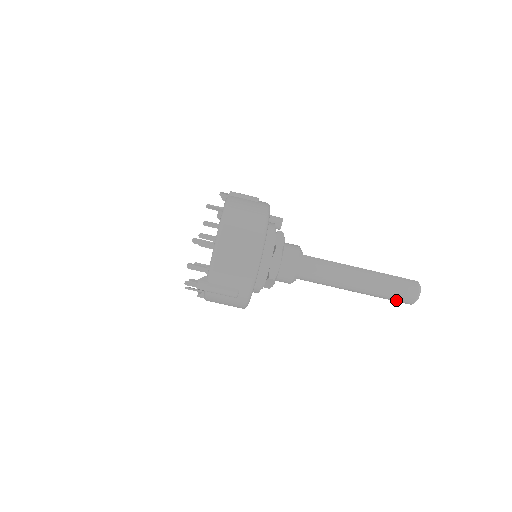
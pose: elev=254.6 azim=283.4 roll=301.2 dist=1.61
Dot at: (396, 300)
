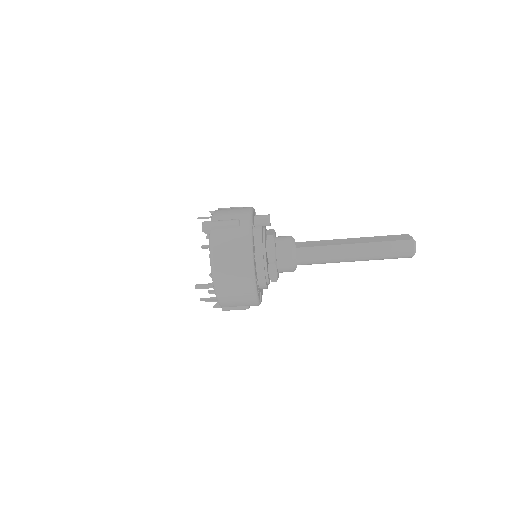
Dot at: (394, 258)
